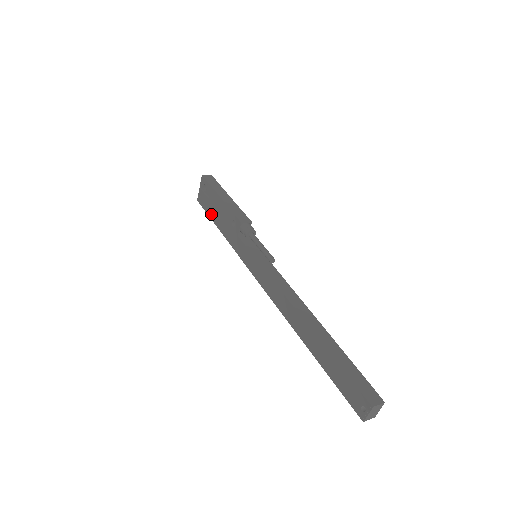
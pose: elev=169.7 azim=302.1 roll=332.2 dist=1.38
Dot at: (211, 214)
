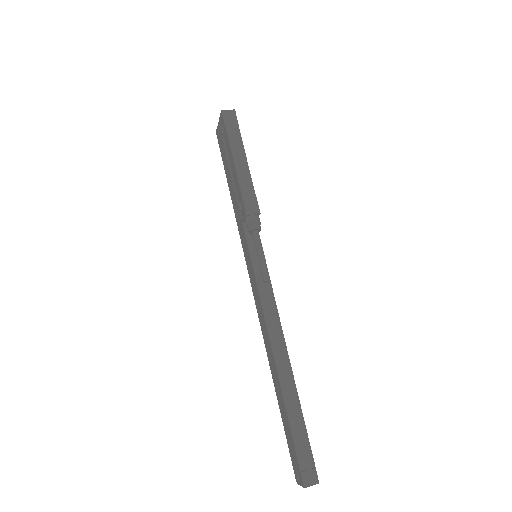
Dot at: (225, 166)
